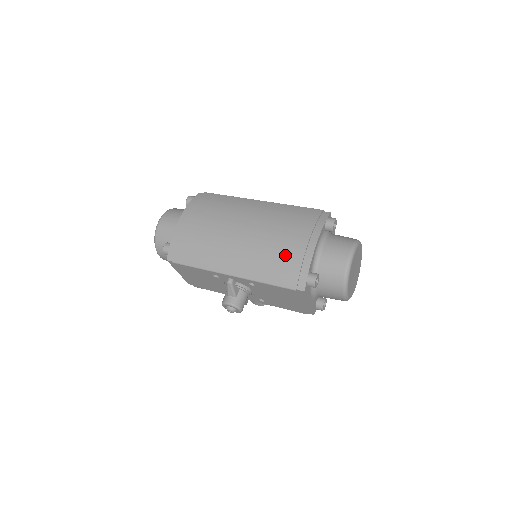
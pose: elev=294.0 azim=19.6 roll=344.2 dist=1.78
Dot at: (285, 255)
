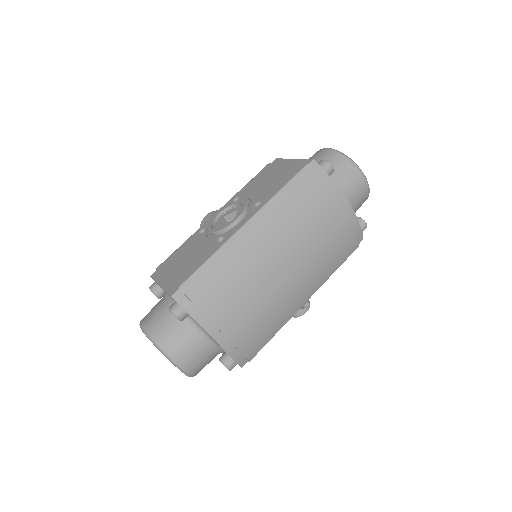
Dot at: (338, 240)
